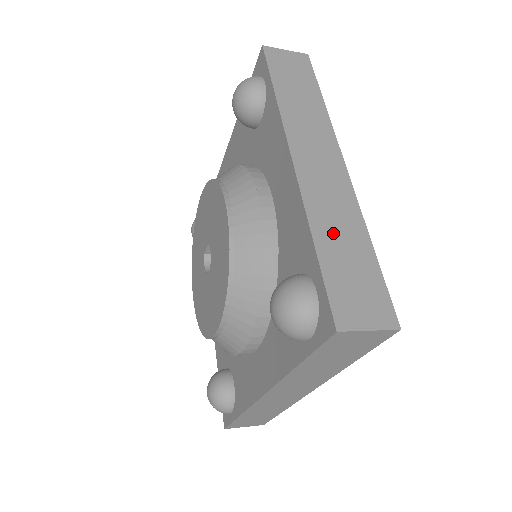
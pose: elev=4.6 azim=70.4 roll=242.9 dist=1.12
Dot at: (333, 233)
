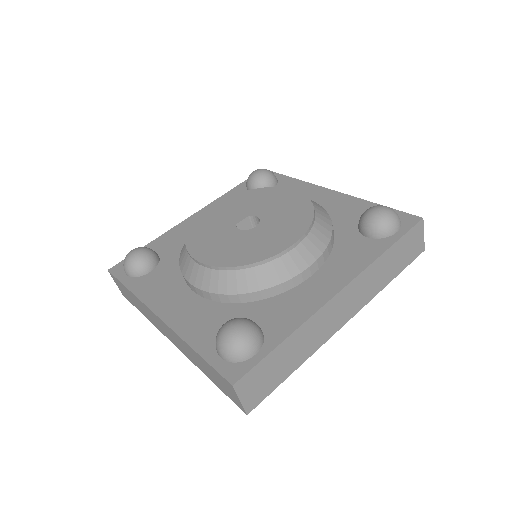
Dot at: occluded
